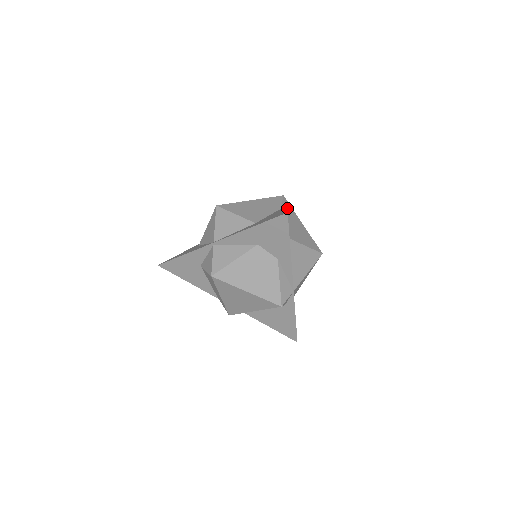
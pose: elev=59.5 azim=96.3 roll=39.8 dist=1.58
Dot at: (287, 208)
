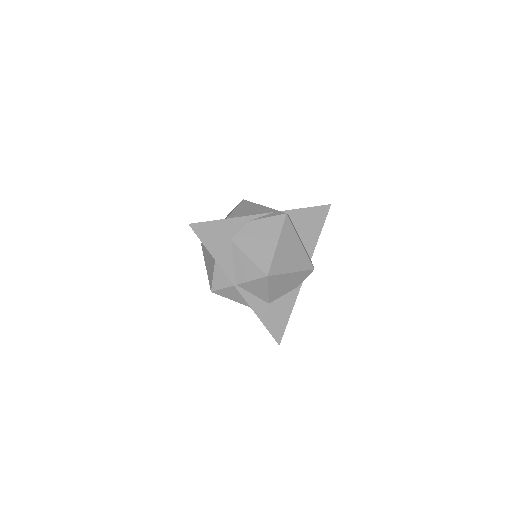
Dot at: occluded
